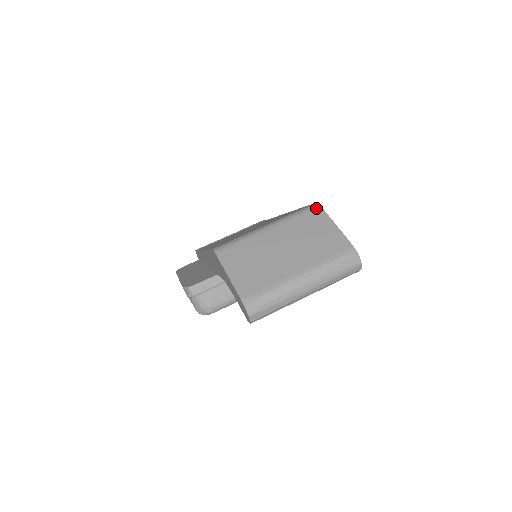
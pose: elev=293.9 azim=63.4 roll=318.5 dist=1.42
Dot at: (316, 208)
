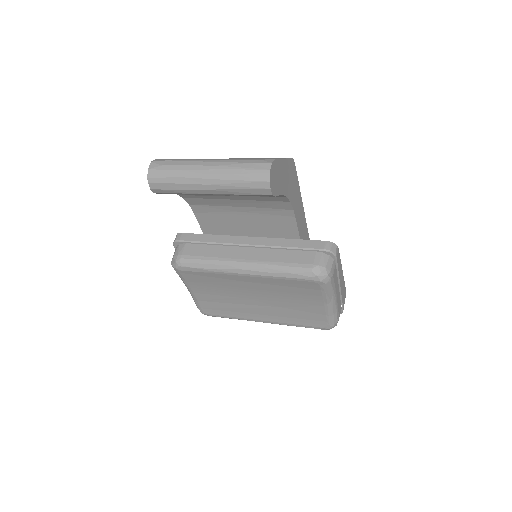
Dot at: occluded
